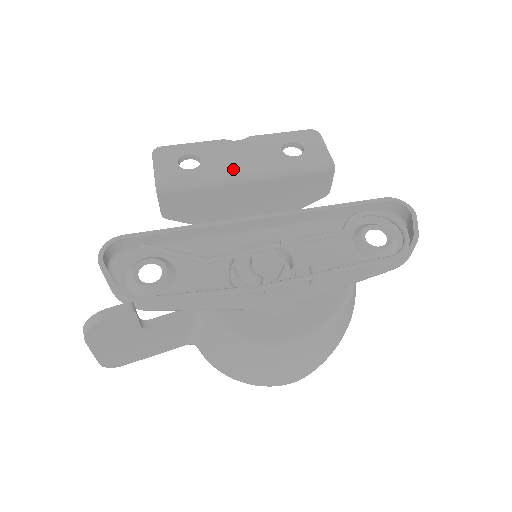
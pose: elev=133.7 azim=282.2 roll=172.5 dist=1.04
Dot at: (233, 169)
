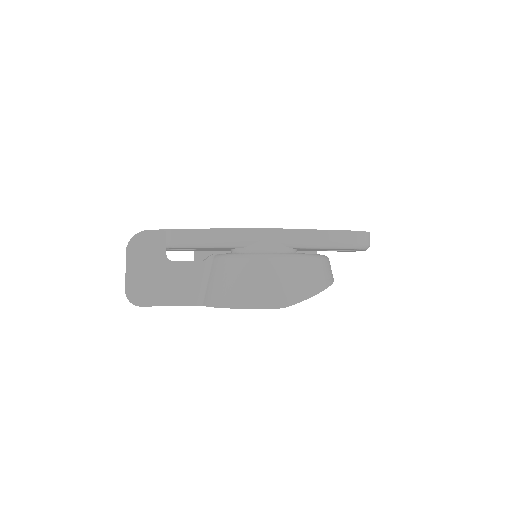
Dot at: occluded
